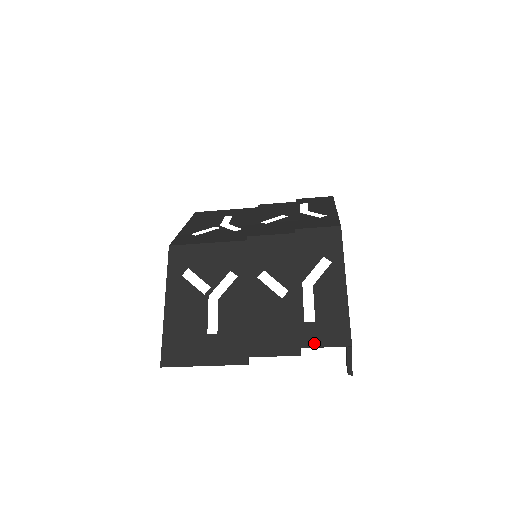
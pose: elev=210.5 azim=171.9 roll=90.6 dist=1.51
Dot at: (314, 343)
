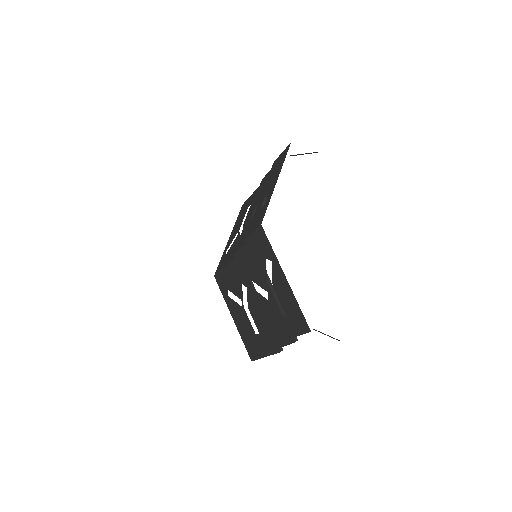
Dot at: (293, 334)
